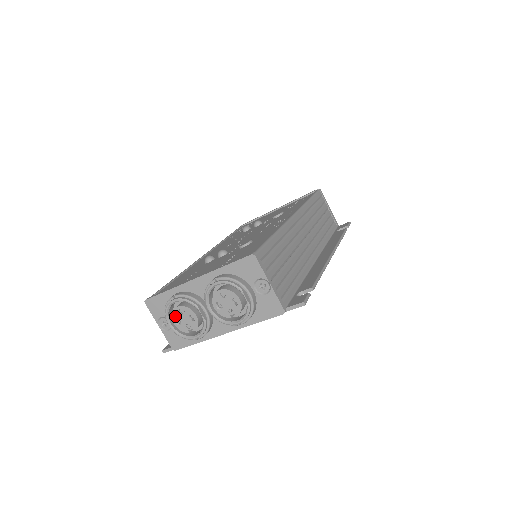
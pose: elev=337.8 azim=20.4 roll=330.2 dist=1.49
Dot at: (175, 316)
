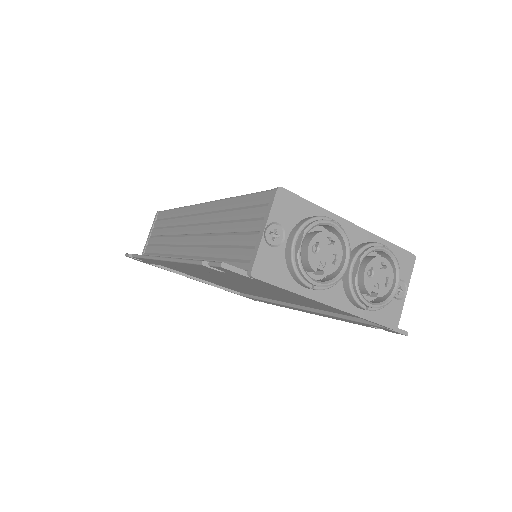
Dot at: (319, 239)
